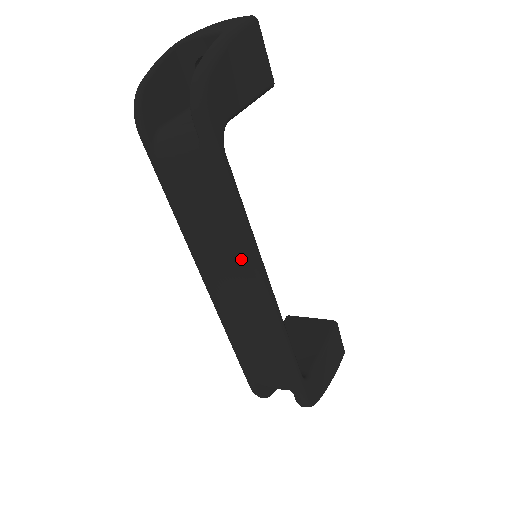
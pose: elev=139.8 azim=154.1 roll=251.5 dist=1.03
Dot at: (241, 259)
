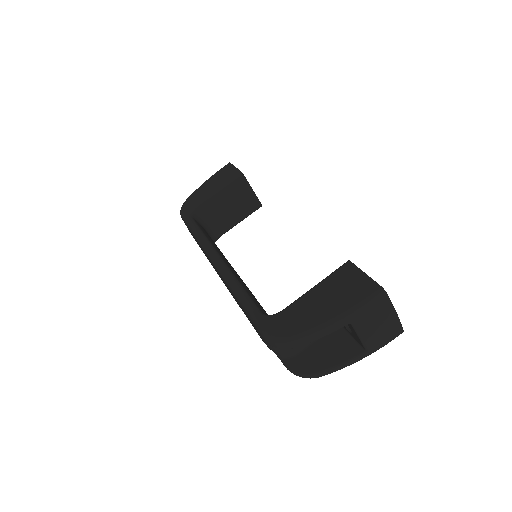
Dot at: occluded
